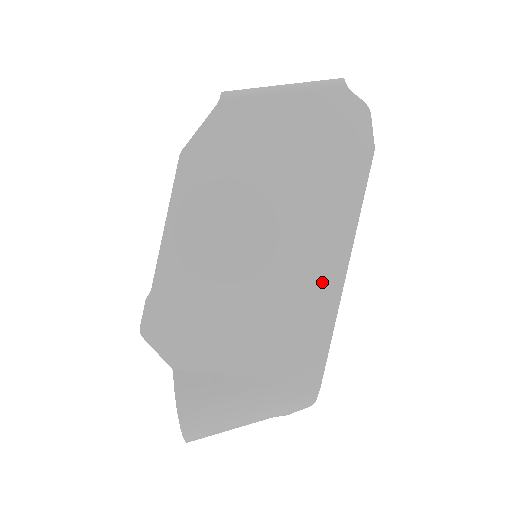
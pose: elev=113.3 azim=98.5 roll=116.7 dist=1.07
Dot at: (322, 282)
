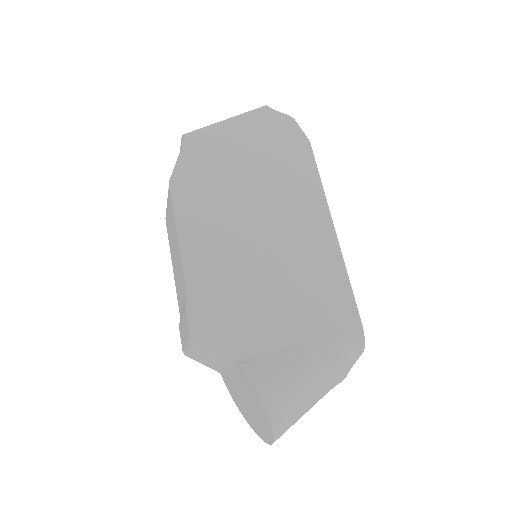
Dot at: (321, 243)
